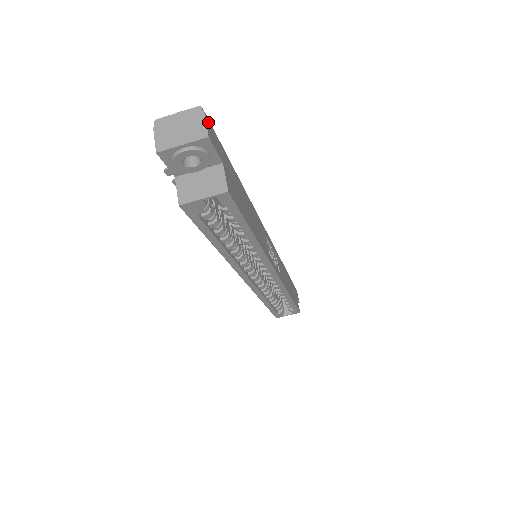
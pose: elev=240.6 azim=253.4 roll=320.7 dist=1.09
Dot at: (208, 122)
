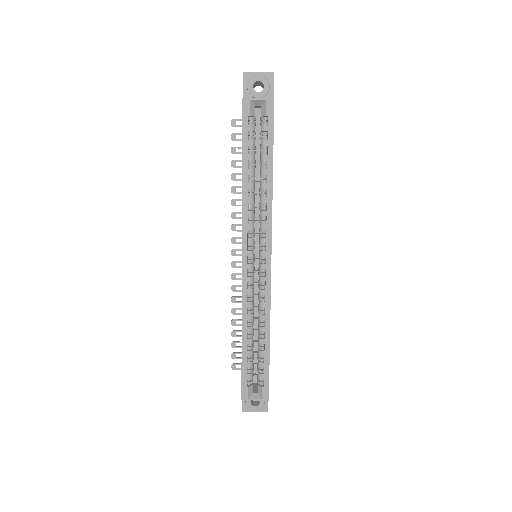
Dot at: occluded
